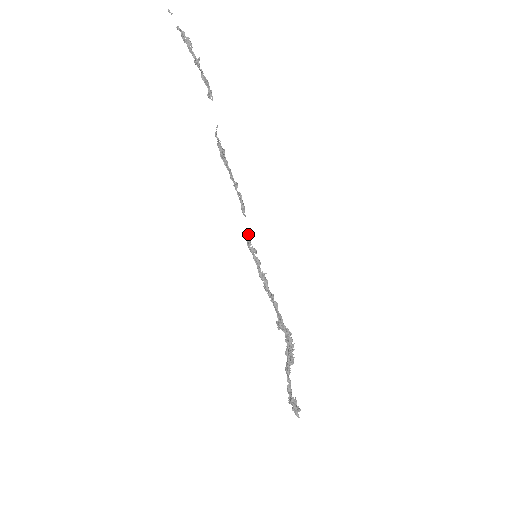
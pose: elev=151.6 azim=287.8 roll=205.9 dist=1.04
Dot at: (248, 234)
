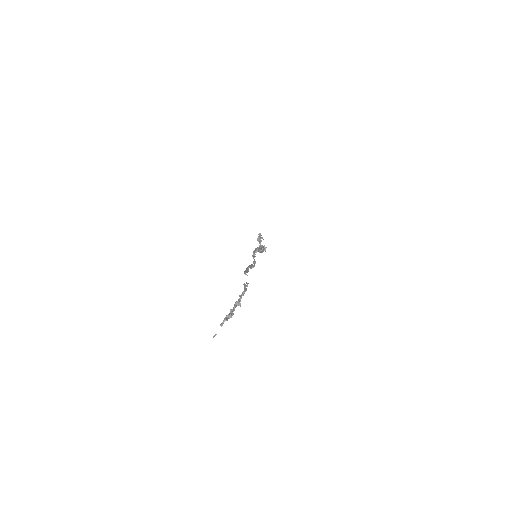
Dot at: (254, 257)
